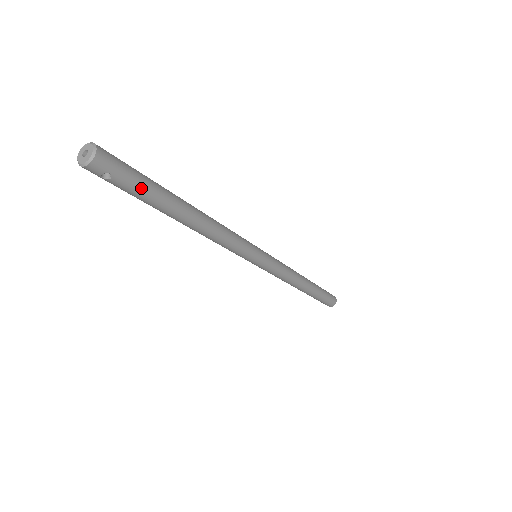
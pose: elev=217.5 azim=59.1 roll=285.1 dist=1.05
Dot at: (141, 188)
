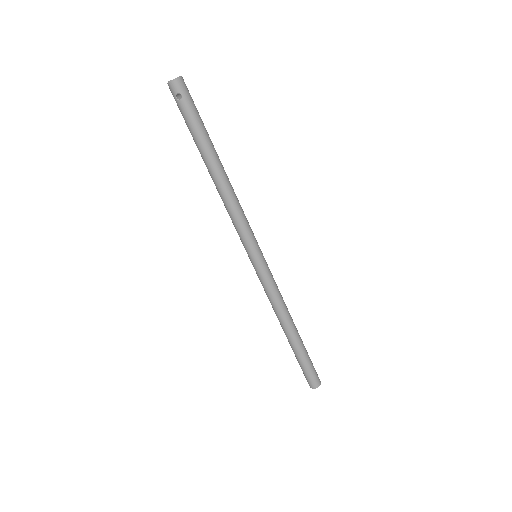
Dot at: (195, 119)
